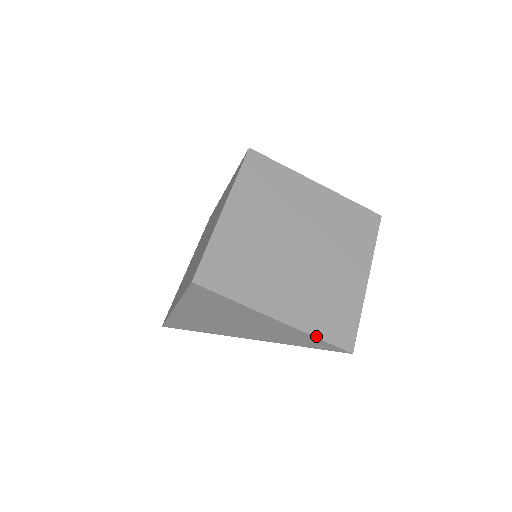
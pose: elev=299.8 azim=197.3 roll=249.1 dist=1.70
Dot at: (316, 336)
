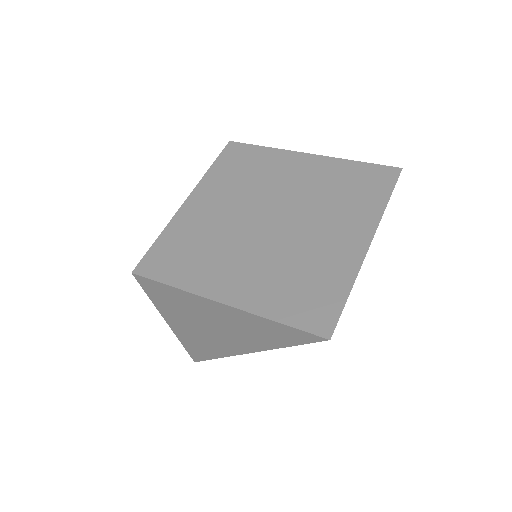
Dot at: (274, 319)
